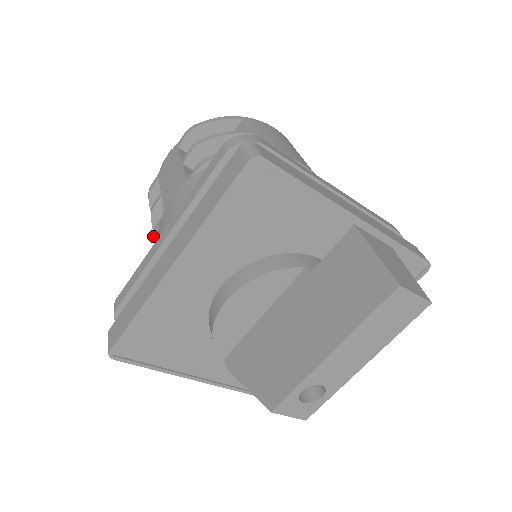
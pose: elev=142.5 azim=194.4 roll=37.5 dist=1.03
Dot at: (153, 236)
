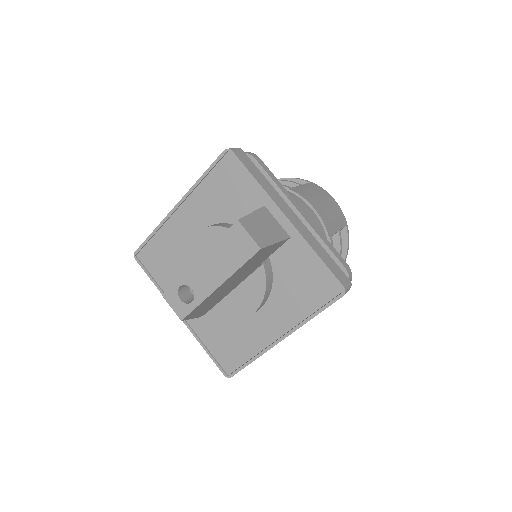
Dot at: occluded
